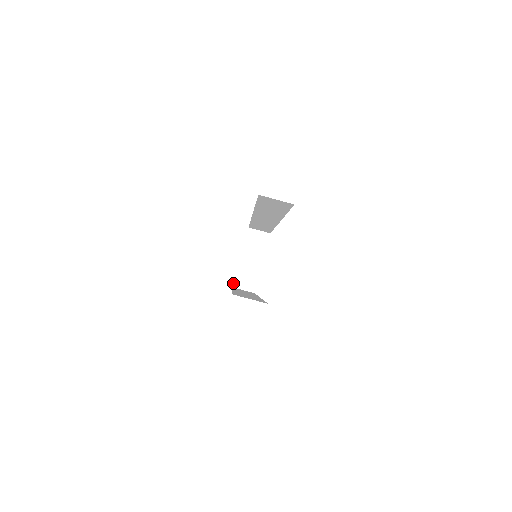
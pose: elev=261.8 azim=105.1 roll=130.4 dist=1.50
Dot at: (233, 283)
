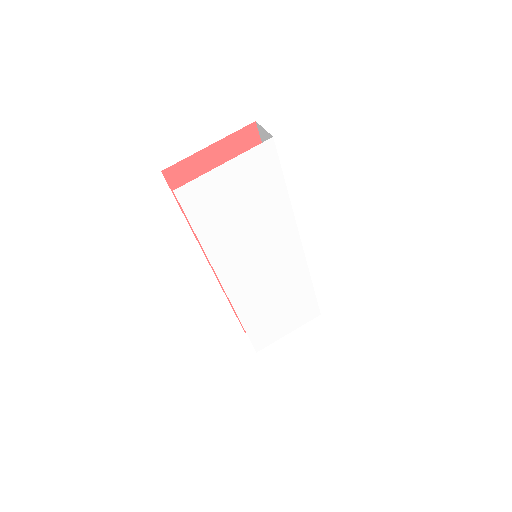
Dot at: occluded
